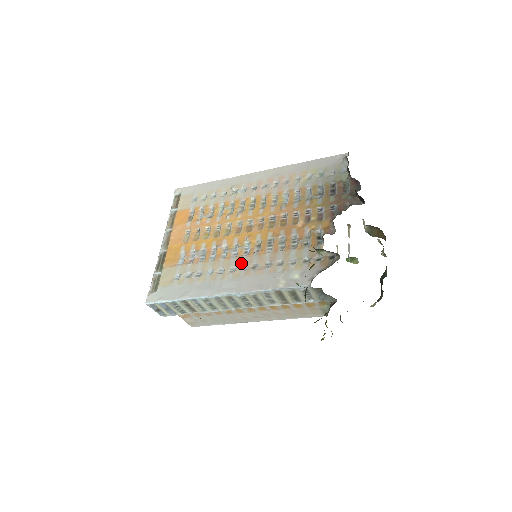
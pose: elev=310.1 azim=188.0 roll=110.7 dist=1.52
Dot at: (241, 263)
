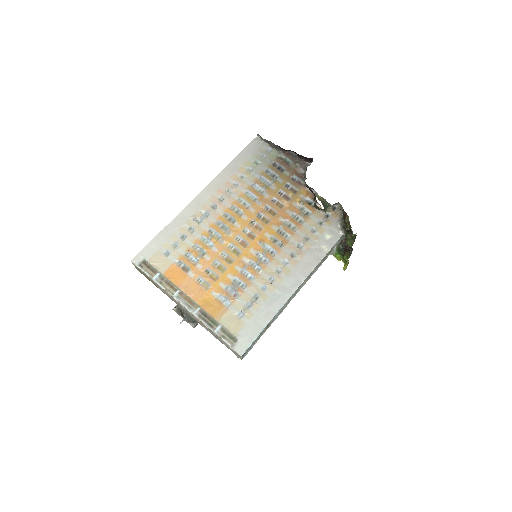
Dot at: (279, 261)
